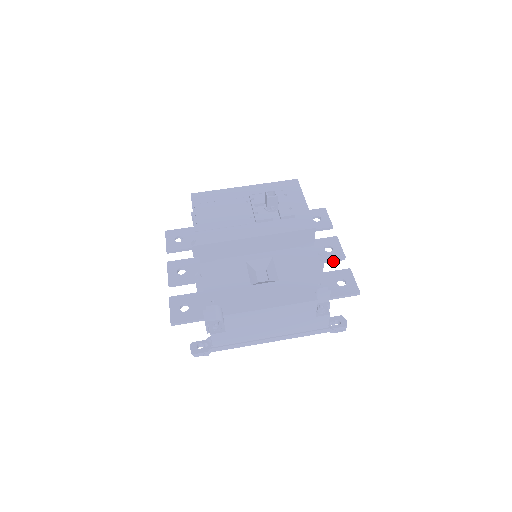
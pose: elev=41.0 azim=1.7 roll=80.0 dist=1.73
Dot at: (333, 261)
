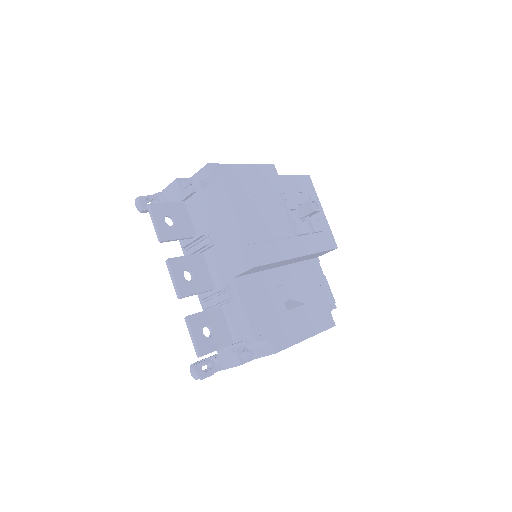
Dot at: occluded
